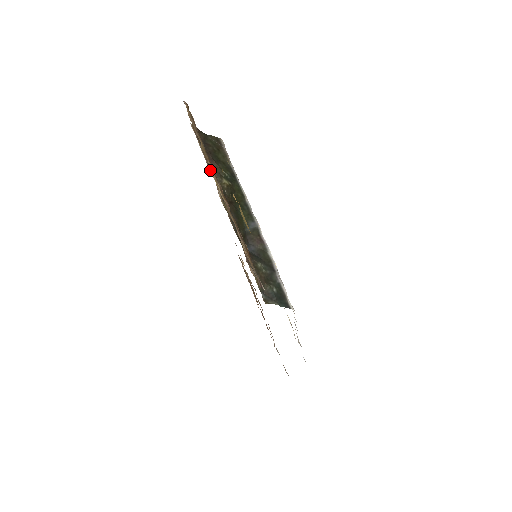
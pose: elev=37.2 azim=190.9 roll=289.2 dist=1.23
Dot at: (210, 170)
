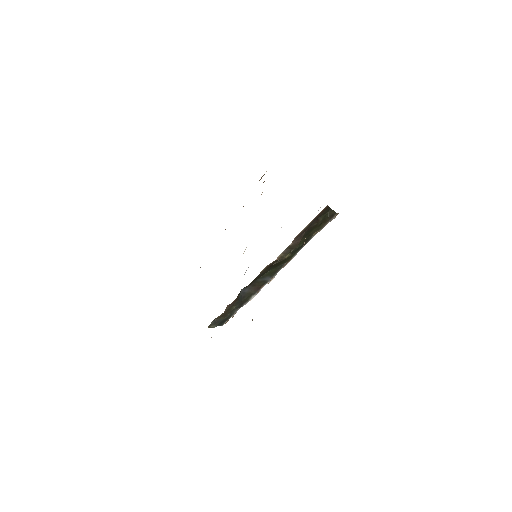
Dot at: (286, 249)
